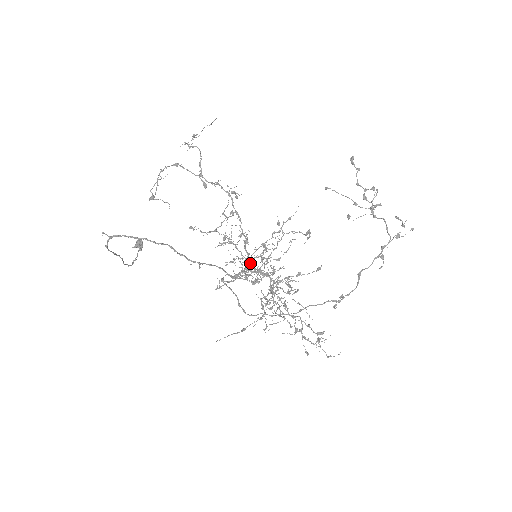
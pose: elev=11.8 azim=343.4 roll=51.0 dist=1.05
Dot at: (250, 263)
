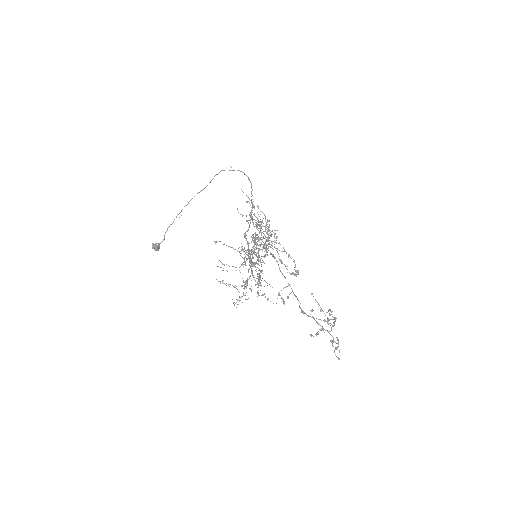
Dot at: occluded
